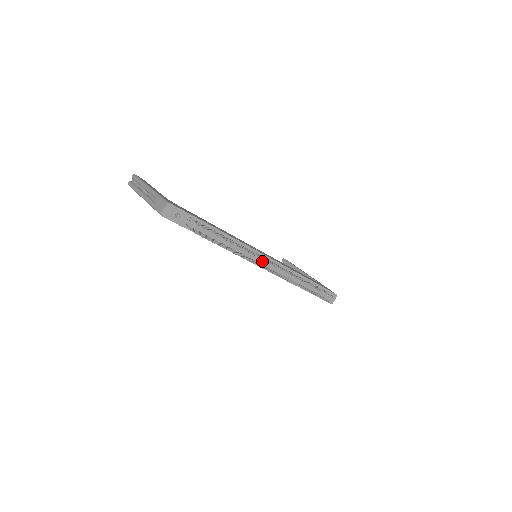
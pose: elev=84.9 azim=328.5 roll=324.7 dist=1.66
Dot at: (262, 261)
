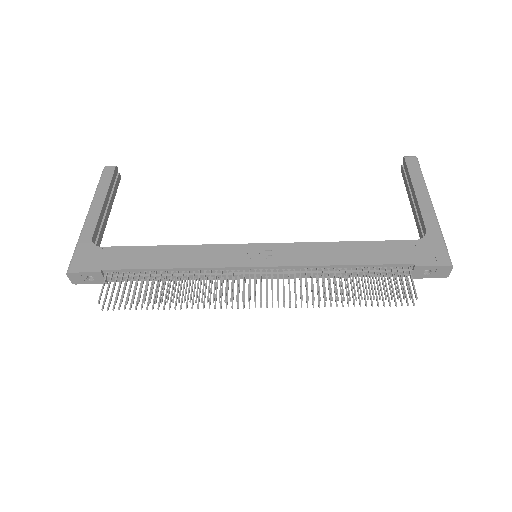
Dot at: (252, 275)
